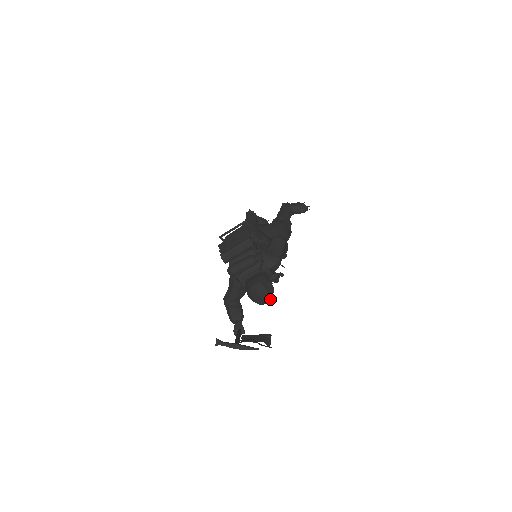
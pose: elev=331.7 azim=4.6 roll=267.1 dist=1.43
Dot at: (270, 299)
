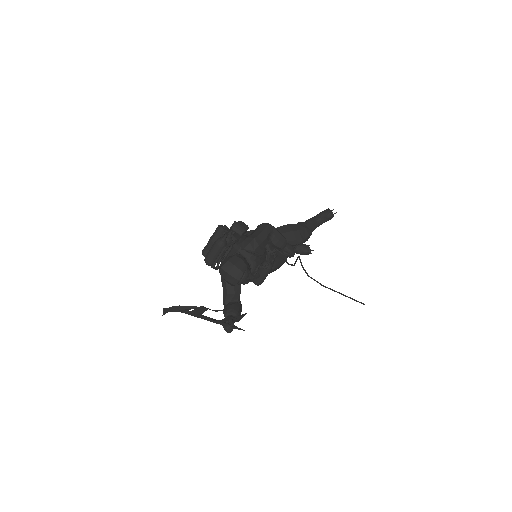
Dot at: (241, 274)
